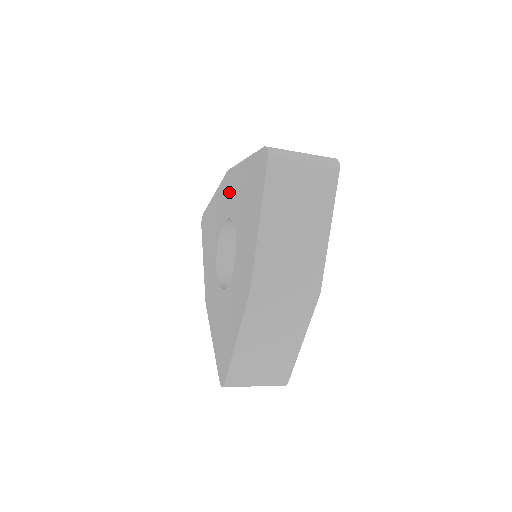
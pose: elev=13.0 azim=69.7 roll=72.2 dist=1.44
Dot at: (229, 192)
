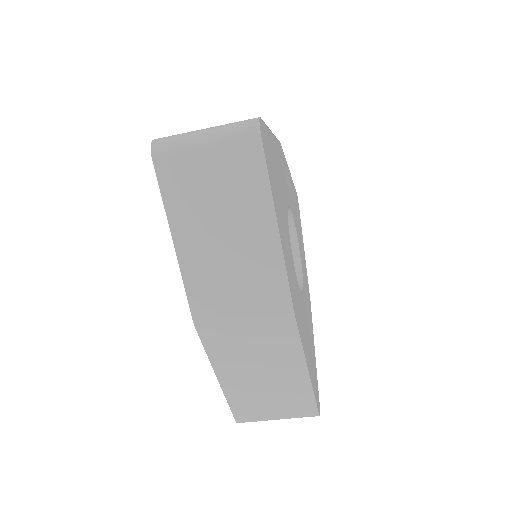
Dot at: occluded
